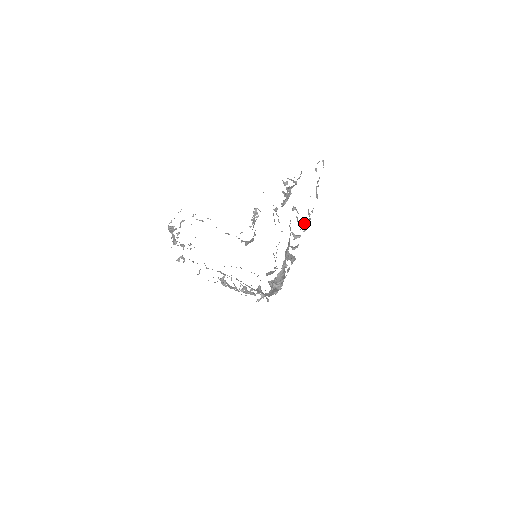
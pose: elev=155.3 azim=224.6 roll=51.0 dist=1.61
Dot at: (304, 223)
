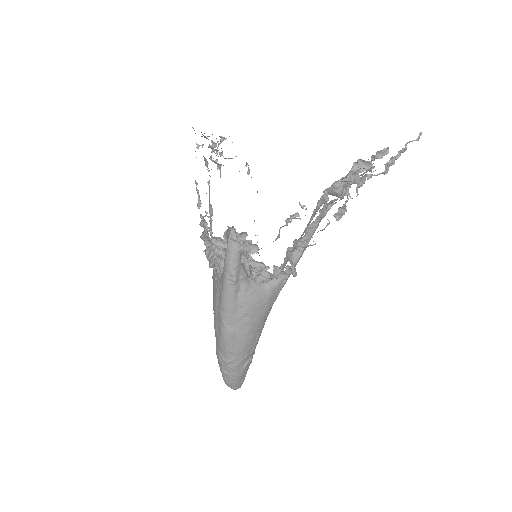
Dot at: occluded
